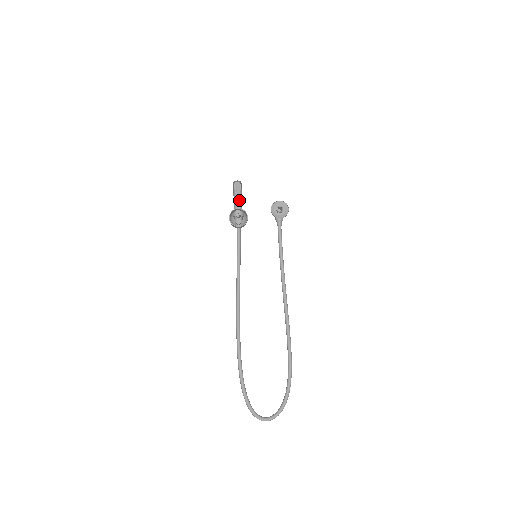
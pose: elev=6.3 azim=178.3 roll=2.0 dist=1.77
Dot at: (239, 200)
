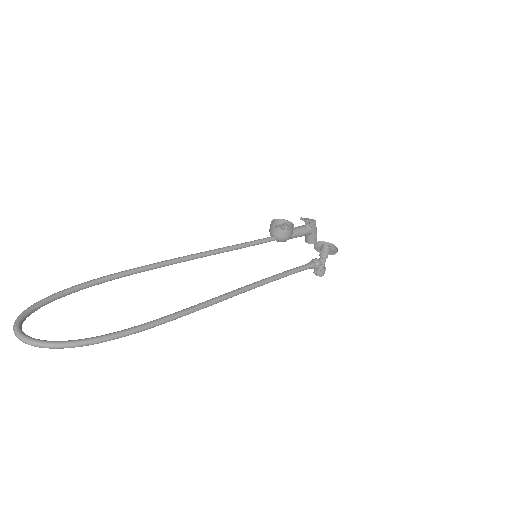
Dot at: (299, 229)
